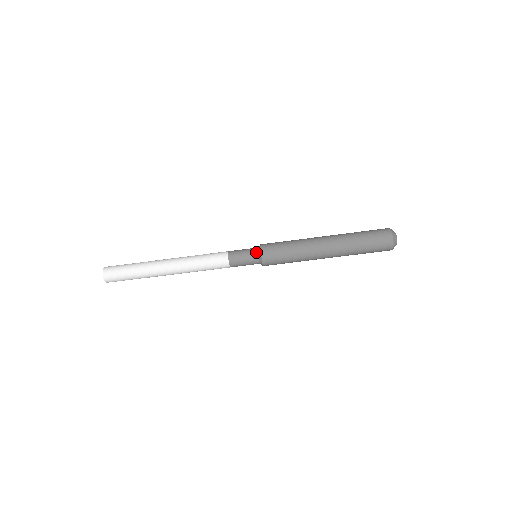
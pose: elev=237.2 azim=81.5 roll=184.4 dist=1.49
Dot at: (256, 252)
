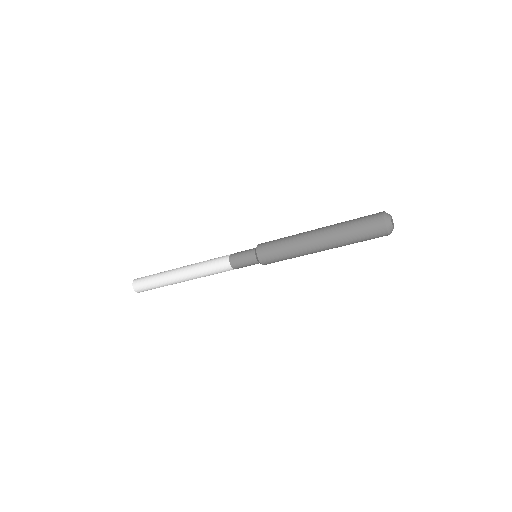
Dot at: (257, 263)
